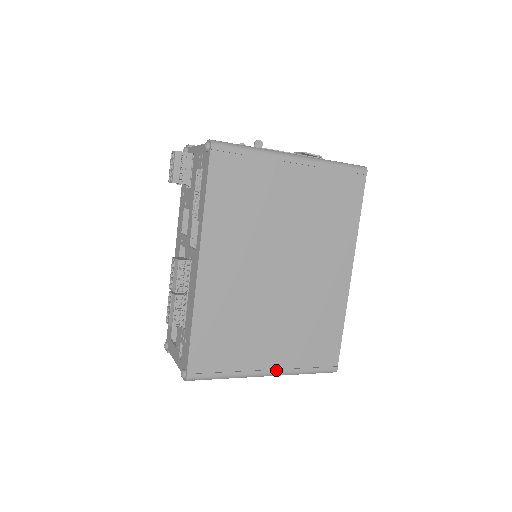
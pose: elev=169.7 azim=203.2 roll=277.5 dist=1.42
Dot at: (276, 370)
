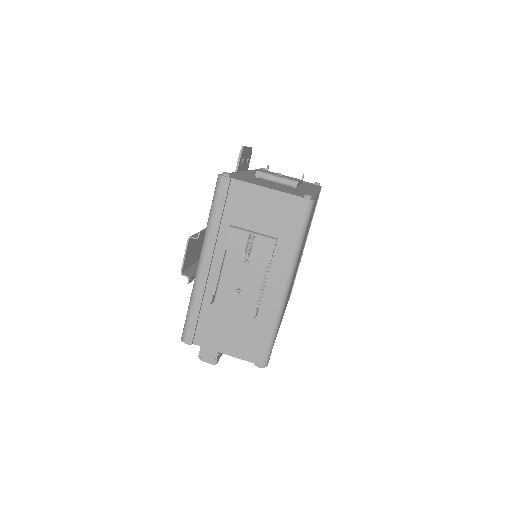
Dot at: occluded
